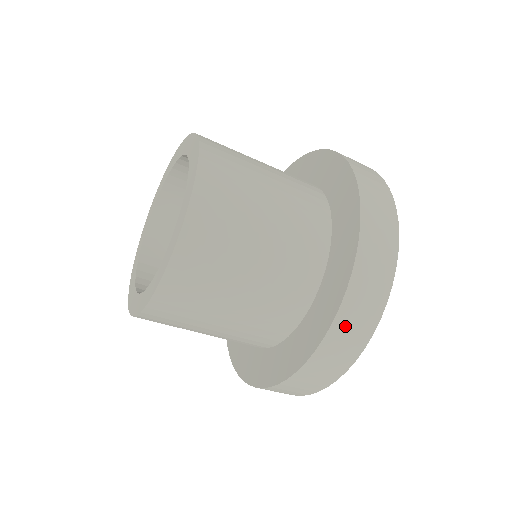
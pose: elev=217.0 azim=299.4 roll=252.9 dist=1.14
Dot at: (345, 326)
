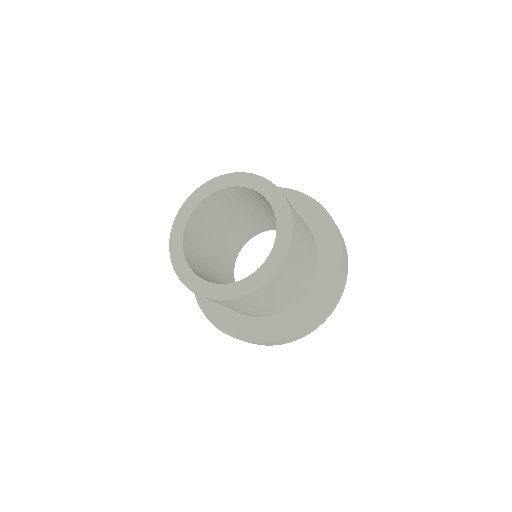
Dot at: (344, 249)
